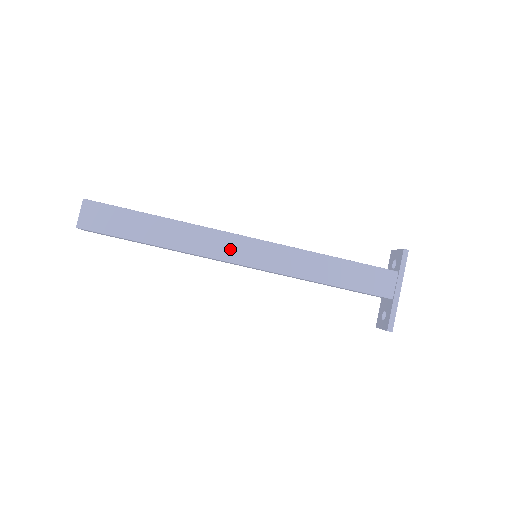
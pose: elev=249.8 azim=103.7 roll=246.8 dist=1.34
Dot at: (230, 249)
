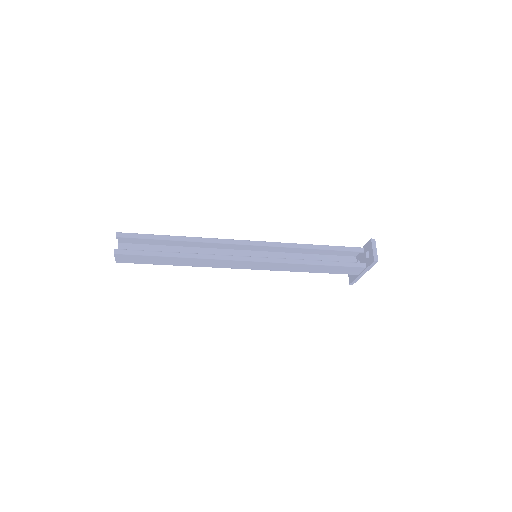
Dot at: (235, 265)
